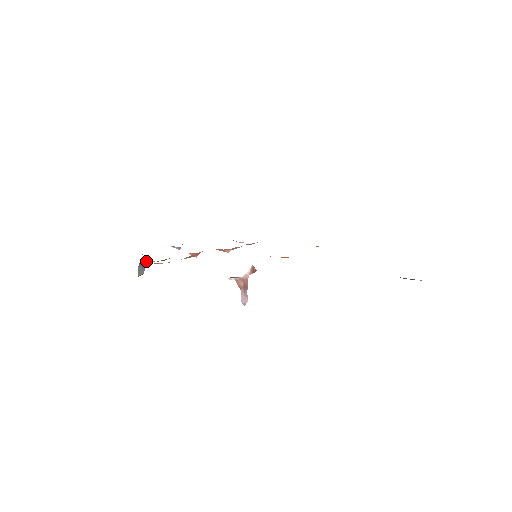
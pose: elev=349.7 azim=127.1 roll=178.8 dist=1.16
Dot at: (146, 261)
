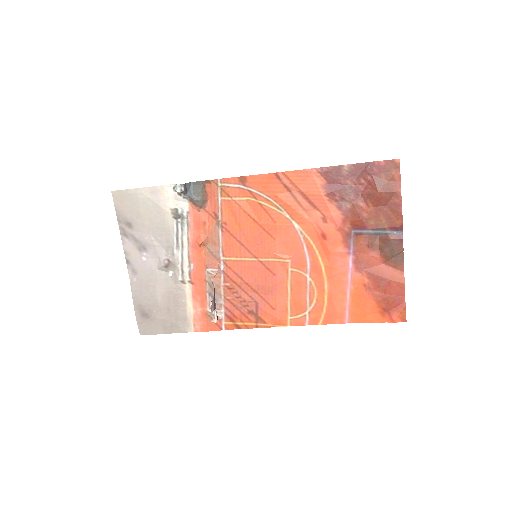
Dot at: (189, 191)
